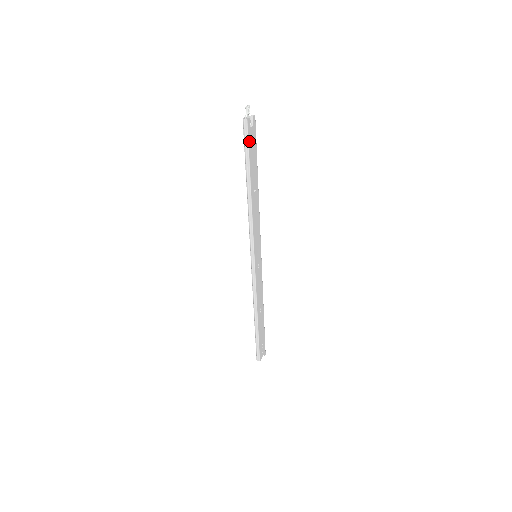
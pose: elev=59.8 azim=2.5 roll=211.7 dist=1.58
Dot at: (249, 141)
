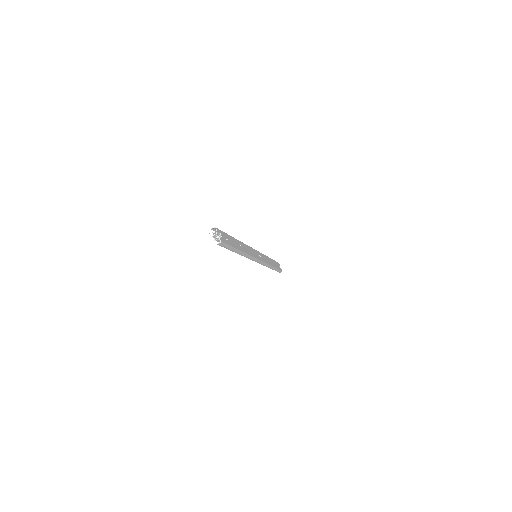
Dot at: (227, 244)
